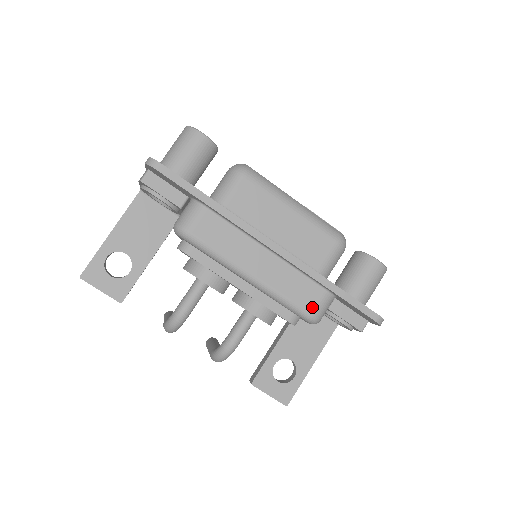
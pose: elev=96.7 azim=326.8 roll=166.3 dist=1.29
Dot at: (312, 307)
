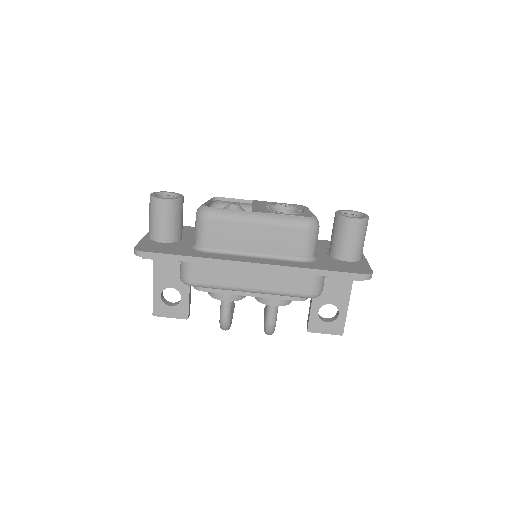
Dot at: (308, 290)
